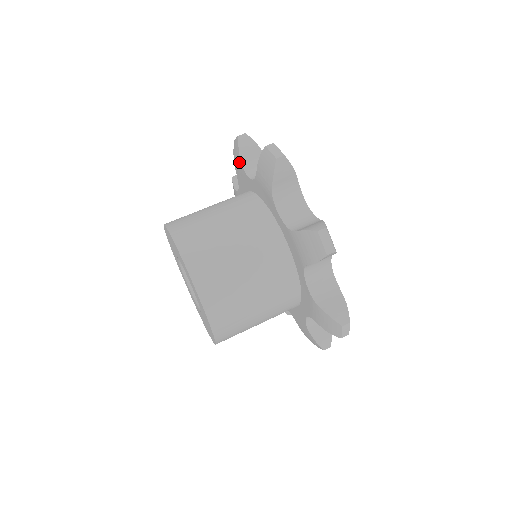
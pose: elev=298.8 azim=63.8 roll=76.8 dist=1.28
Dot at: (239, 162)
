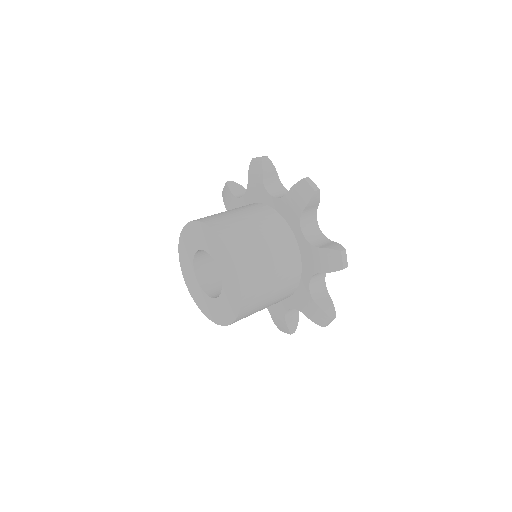
Dot at: (259, 179)
